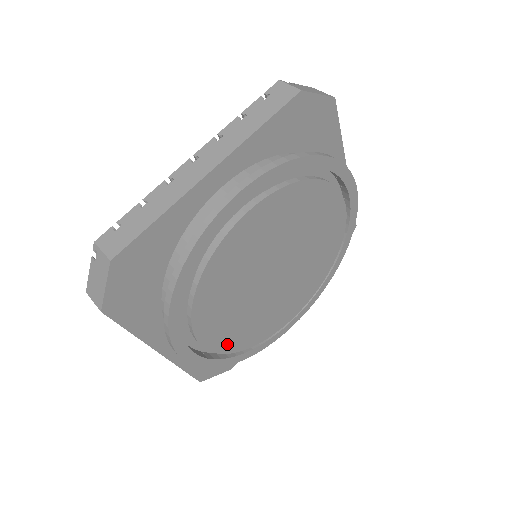
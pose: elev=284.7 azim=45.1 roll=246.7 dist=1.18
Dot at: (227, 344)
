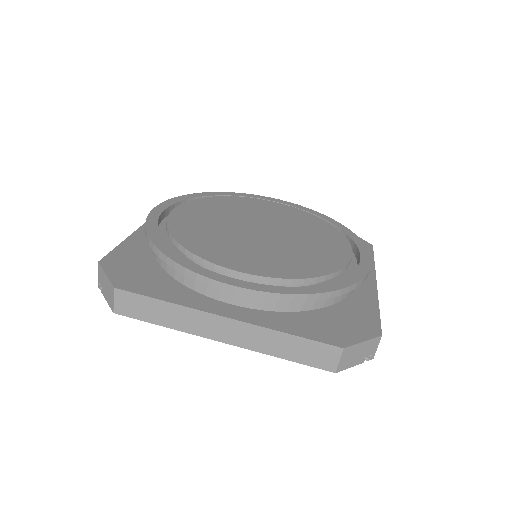
Dot at: (278, 272)
